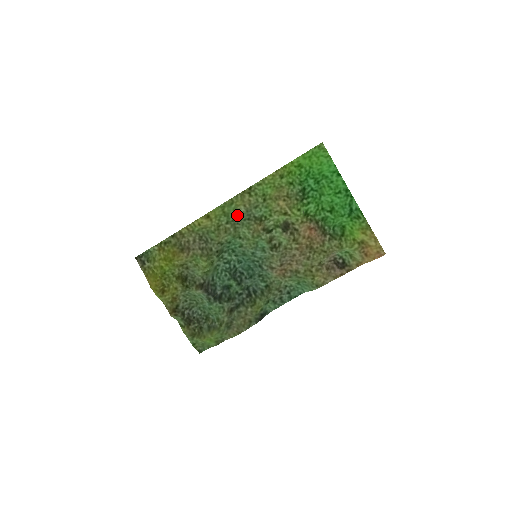
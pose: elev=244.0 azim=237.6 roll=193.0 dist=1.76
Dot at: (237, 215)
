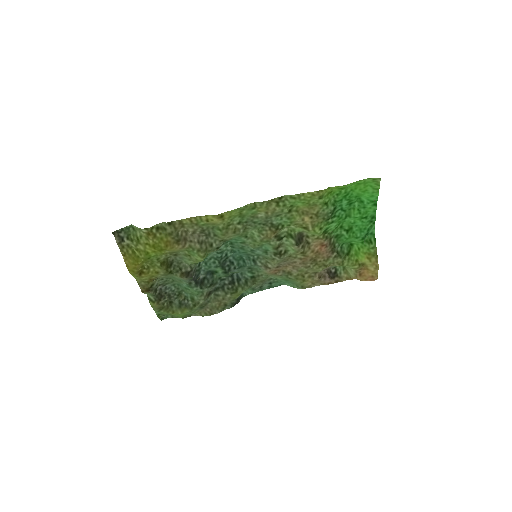
Dot at: (253, 218)
